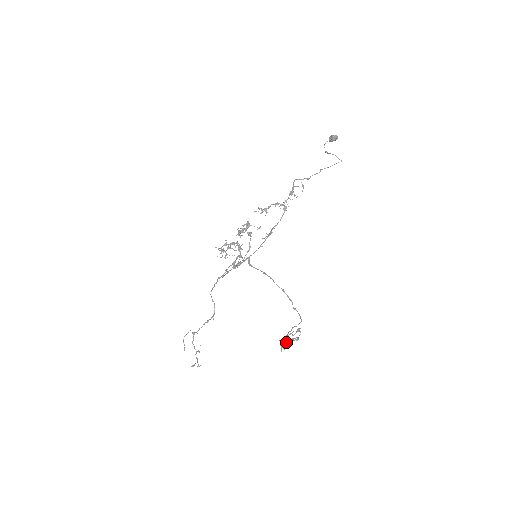
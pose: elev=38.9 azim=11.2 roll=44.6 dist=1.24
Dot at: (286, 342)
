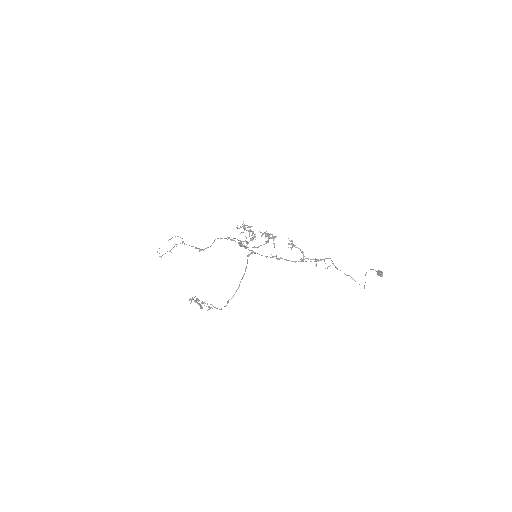
Dot at: (197, 302)
